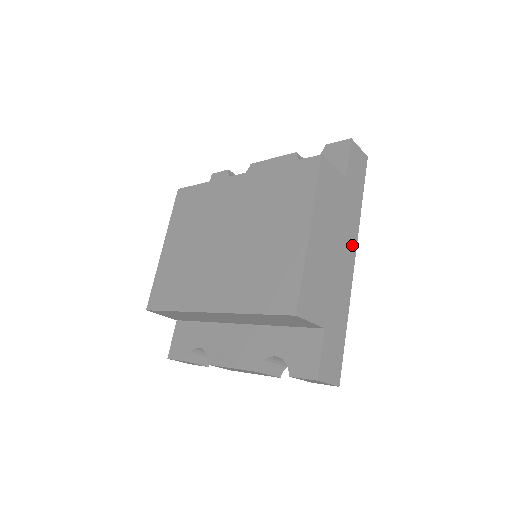
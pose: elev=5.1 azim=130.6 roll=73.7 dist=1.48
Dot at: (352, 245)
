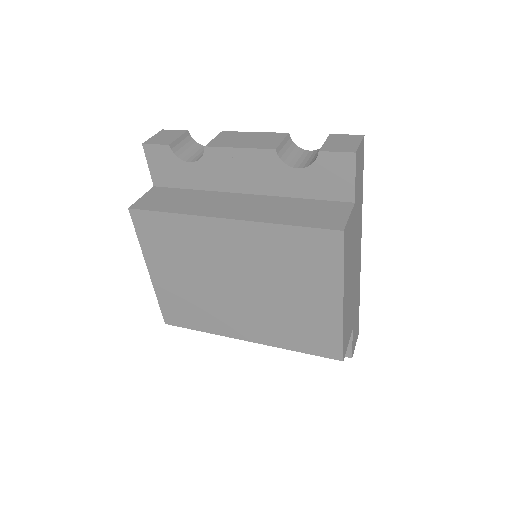
Dot at: (359, 243)
